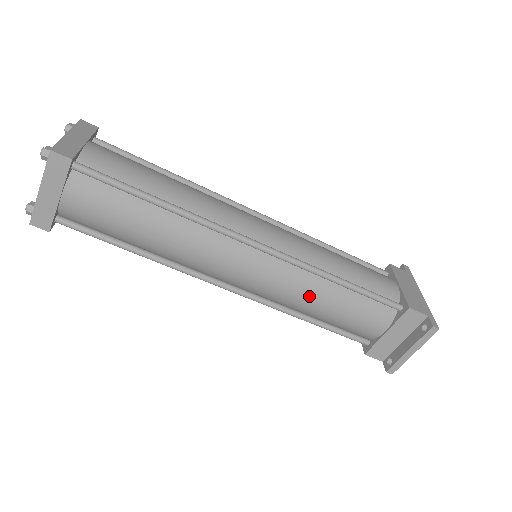
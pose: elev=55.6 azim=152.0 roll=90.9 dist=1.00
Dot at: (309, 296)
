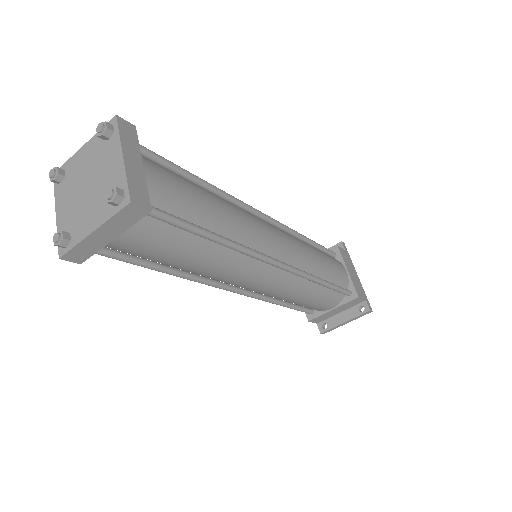
Dot at: (296, 294)
